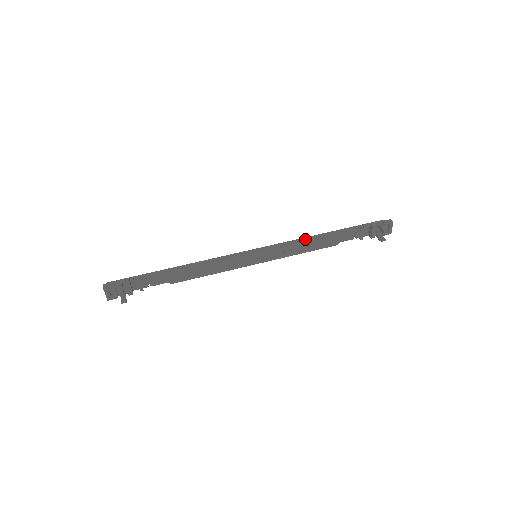
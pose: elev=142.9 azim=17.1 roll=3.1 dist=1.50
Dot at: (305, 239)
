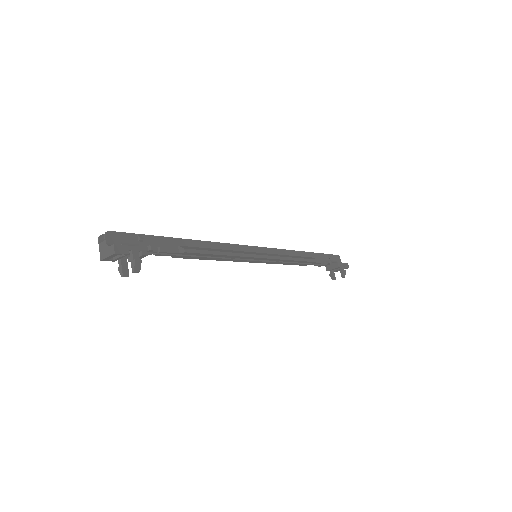
Dot at: (294, 253)
